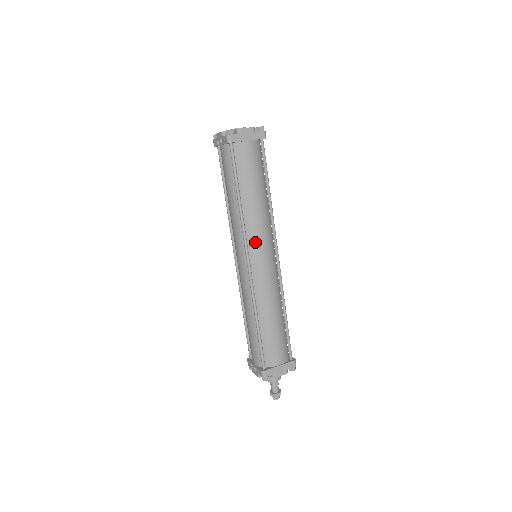
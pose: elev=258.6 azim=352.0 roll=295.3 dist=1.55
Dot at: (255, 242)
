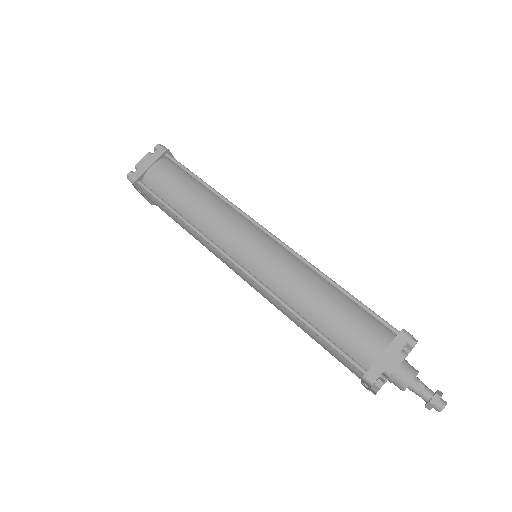
Dot at: (227, 240)
